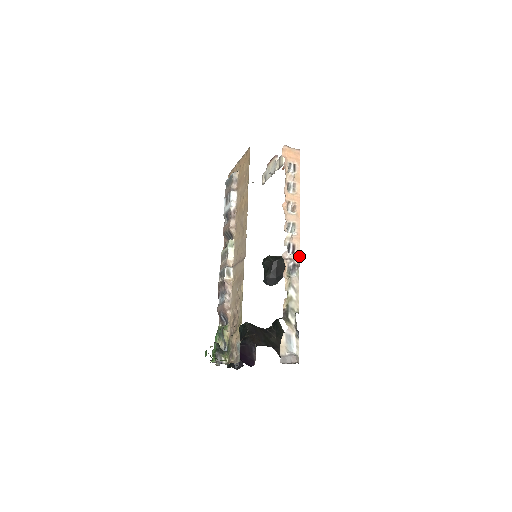
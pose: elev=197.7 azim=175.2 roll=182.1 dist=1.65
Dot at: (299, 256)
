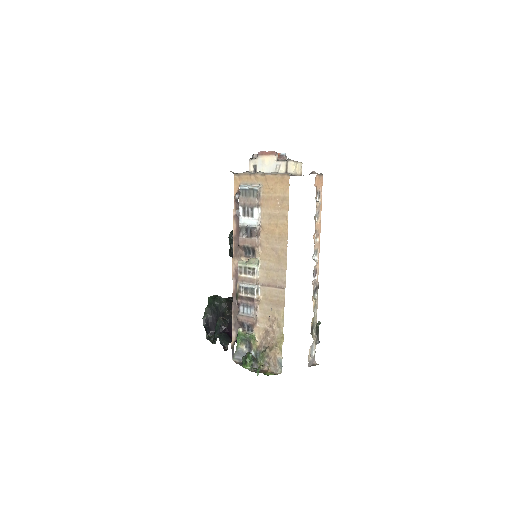
Dot at: occluded
